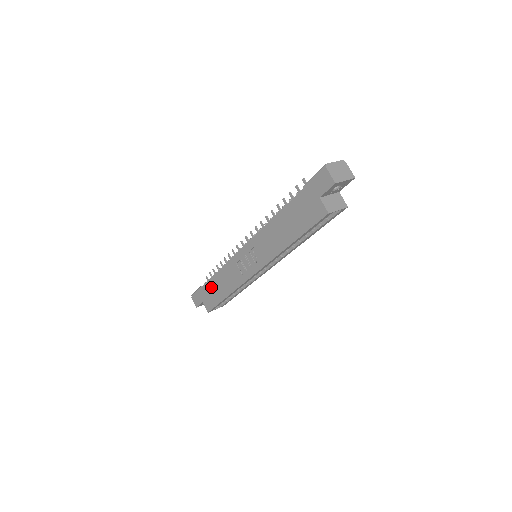
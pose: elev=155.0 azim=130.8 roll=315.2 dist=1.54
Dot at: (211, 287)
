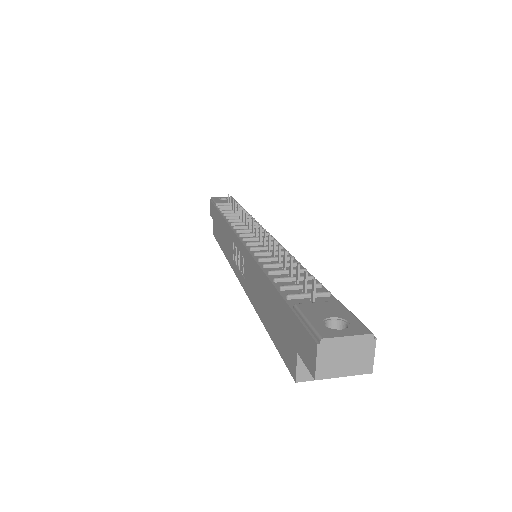
Dot at: (218, 221)
